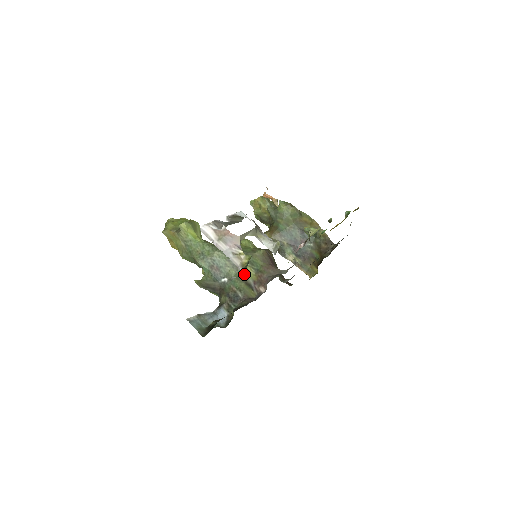
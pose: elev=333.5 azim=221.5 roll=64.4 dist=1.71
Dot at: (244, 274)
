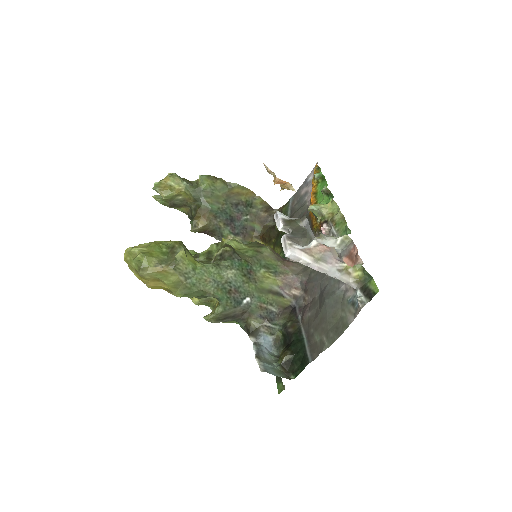
Dot at: (265, 283)
